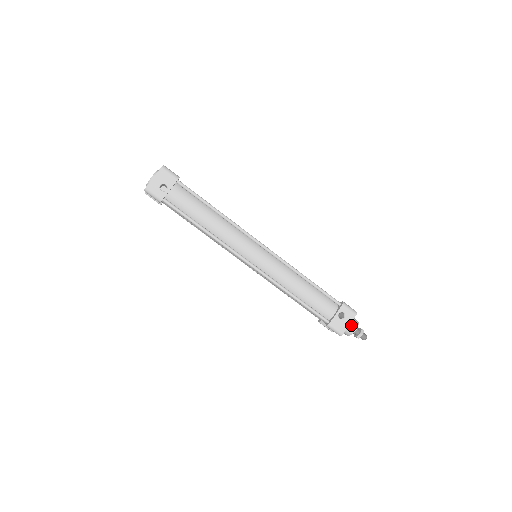
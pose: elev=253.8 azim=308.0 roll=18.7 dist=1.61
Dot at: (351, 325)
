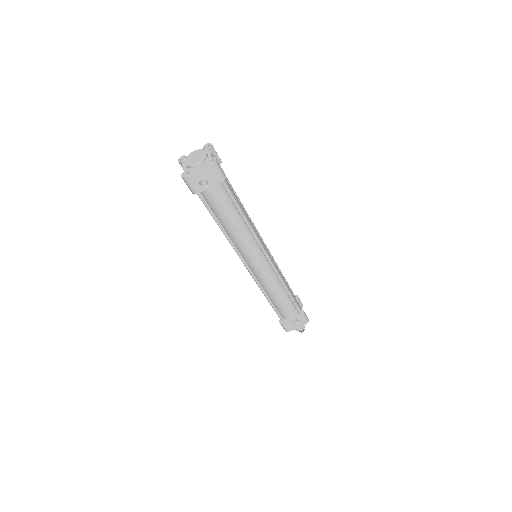
Dot at: occluded
